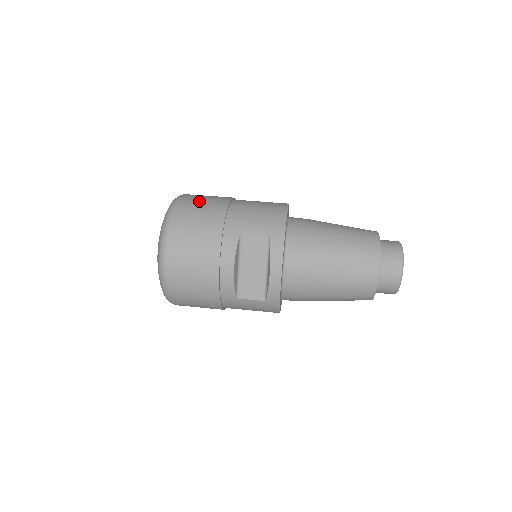
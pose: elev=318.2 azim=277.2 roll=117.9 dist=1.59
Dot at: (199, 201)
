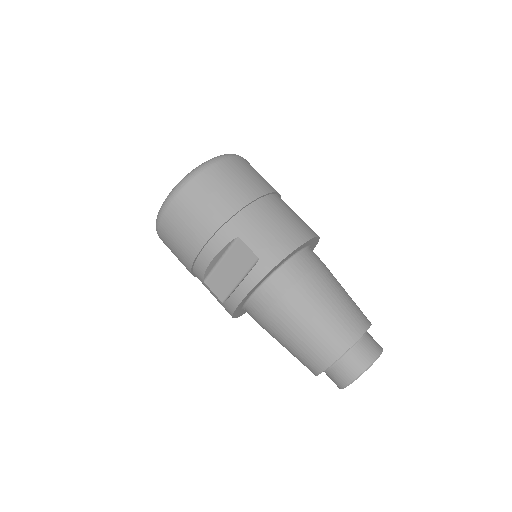
Dot at: (235, 176)
